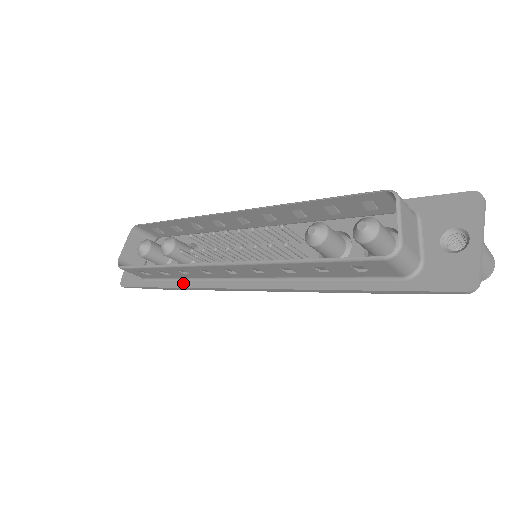
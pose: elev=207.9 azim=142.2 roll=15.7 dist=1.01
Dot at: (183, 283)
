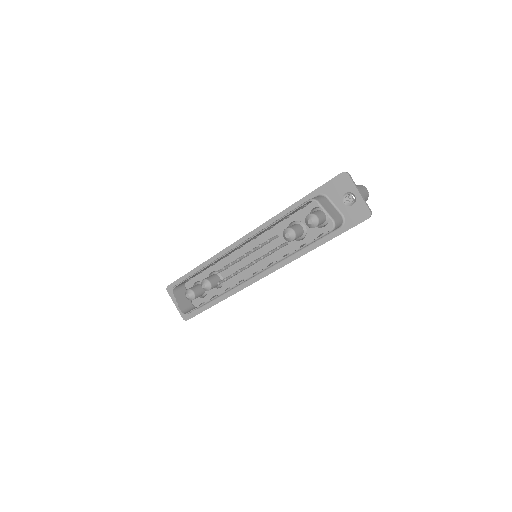
Dot at: (227, 295)
